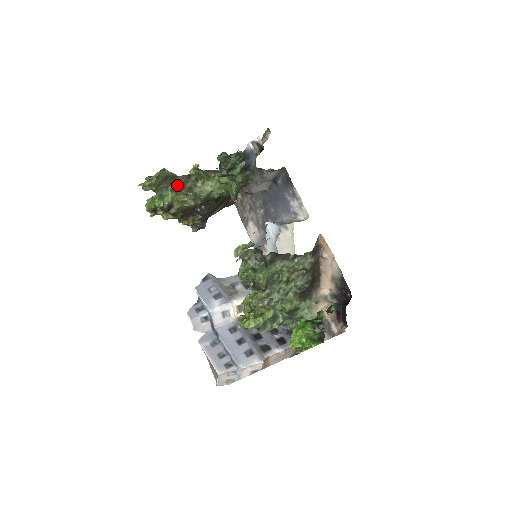
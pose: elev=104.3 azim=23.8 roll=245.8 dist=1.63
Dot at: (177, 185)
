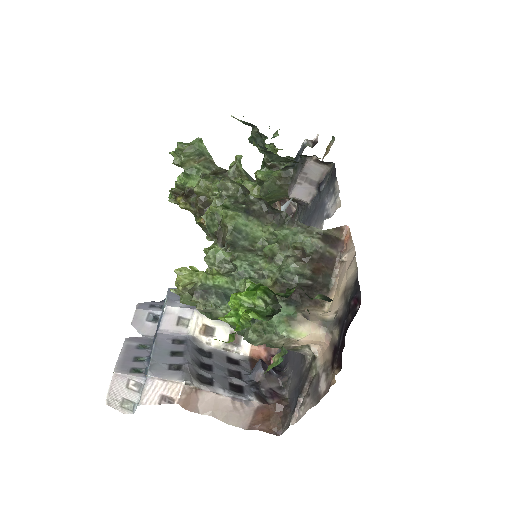
Dot at: (211, 173)
